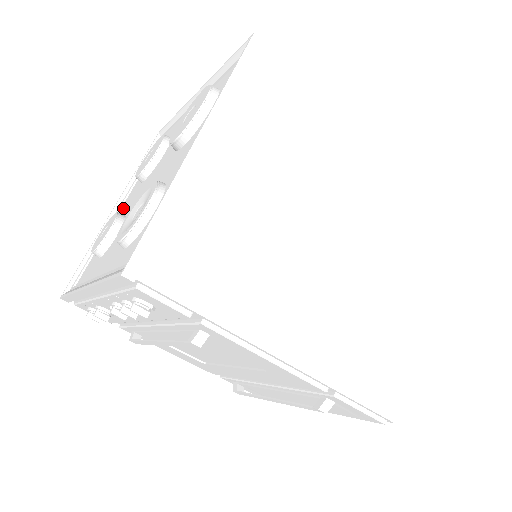
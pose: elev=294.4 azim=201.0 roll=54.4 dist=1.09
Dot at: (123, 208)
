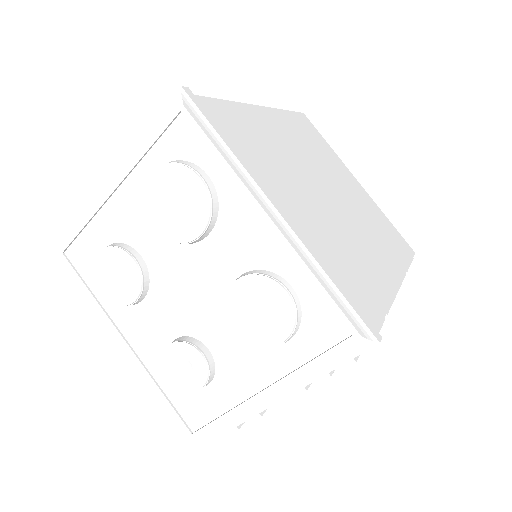
Dot at: (141, 340)
